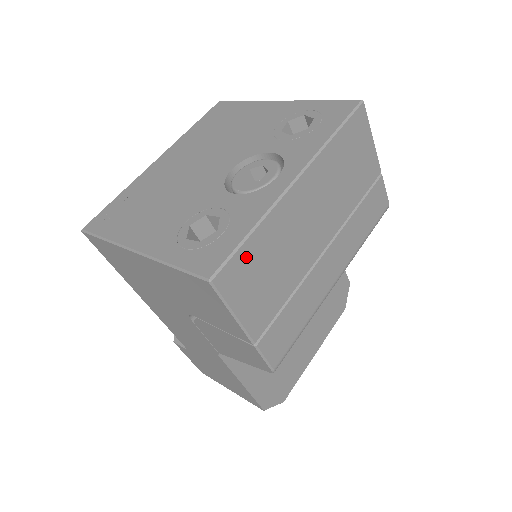
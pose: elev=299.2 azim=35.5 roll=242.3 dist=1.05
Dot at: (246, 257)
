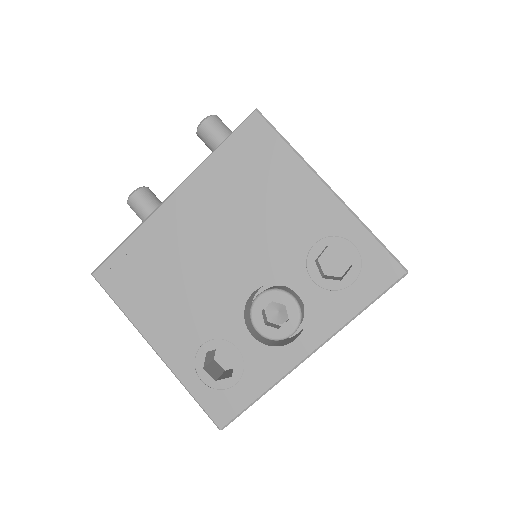
Dot at: occluded
